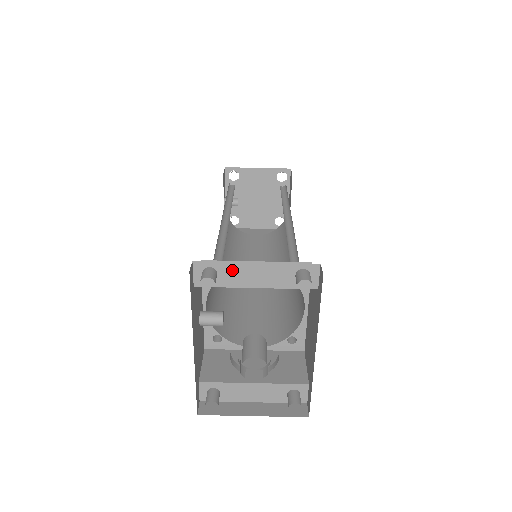
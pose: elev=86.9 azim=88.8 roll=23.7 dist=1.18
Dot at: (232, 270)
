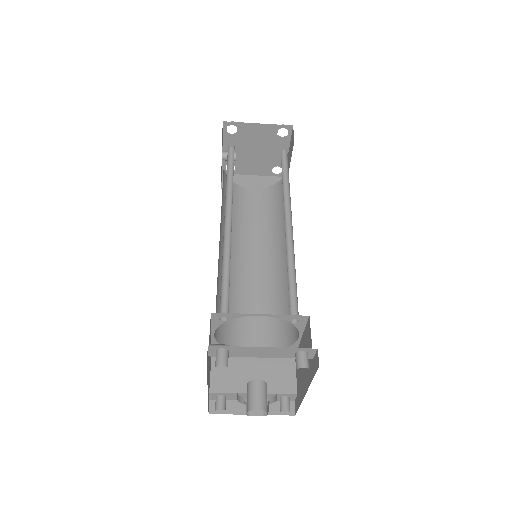
Dot at: (242, 350)
